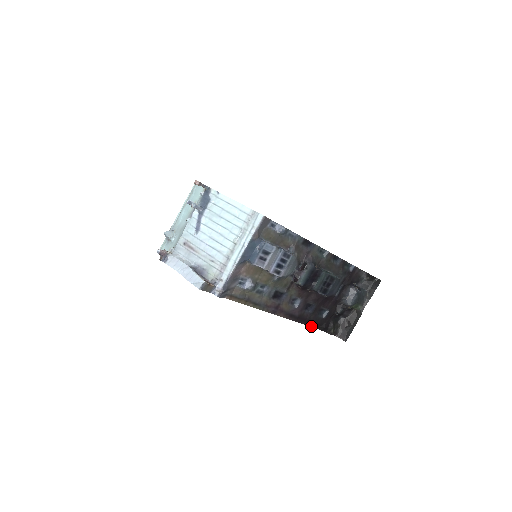
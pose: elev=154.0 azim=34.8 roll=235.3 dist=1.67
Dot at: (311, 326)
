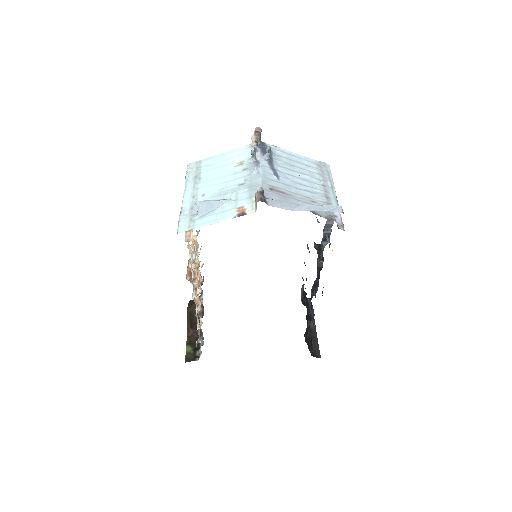
Dot at: occluded
